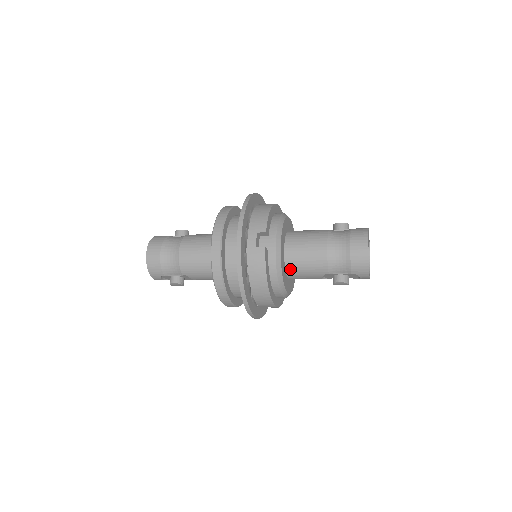
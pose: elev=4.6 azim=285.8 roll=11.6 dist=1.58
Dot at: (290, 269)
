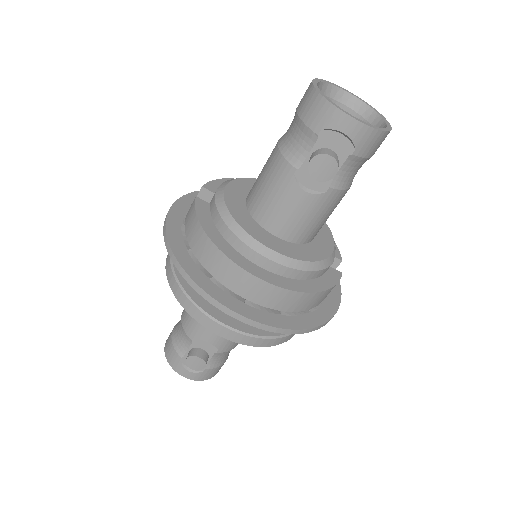
Dot at: (257, 213)
